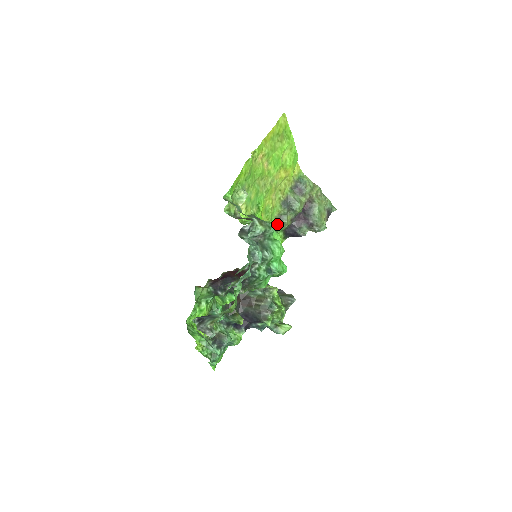
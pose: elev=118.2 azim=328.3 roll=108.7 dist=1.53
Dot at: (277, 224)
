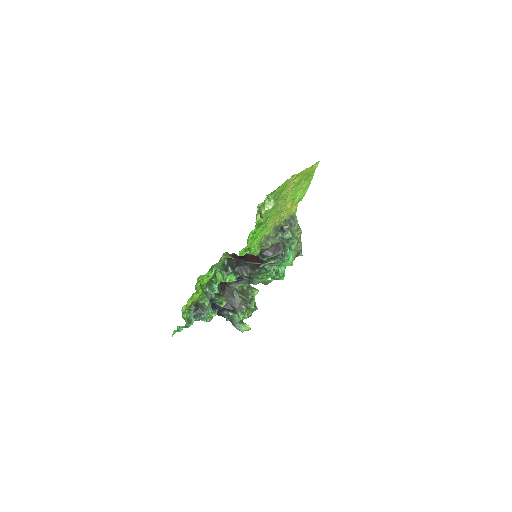
Dot at: (263, 242)
